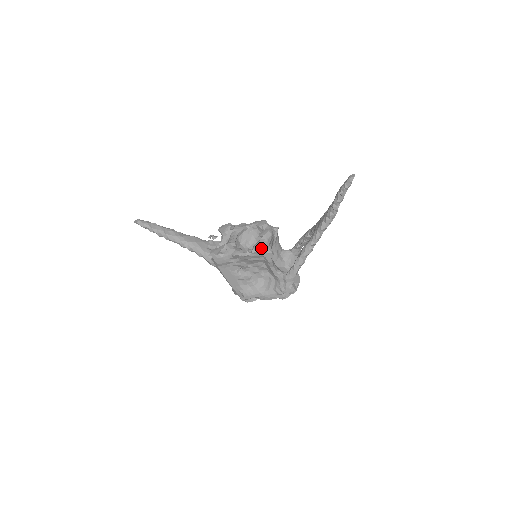
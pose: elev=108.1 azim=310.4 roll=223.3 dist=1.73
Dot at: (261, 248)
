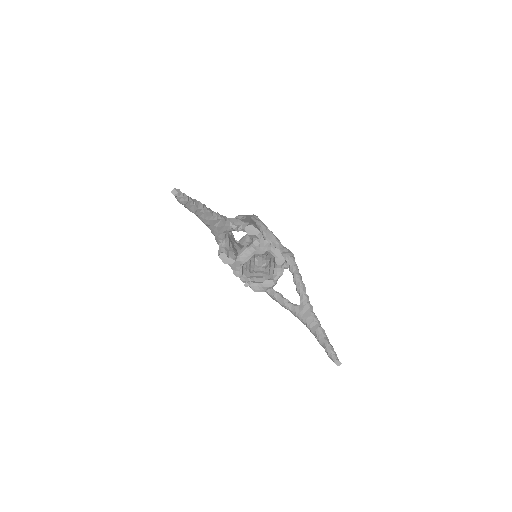
Dot at: (255, 291)
